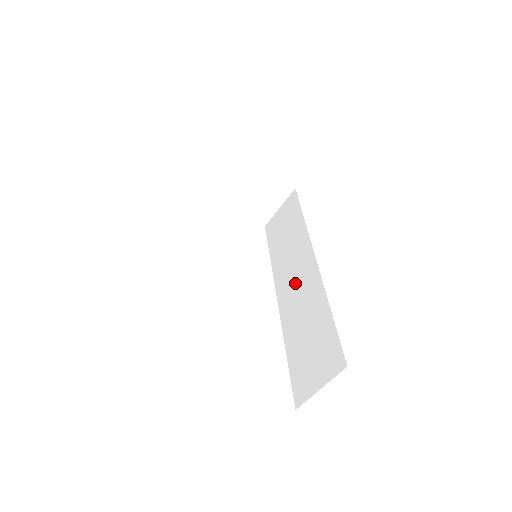
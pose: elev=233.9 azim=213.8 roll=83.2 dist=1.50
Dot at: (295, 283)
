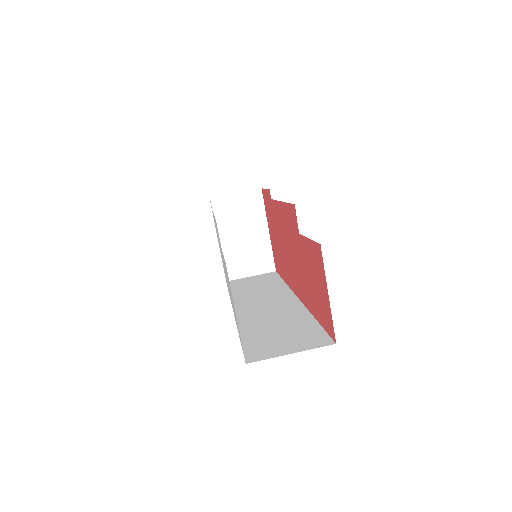
Dot at: (265, 305)
